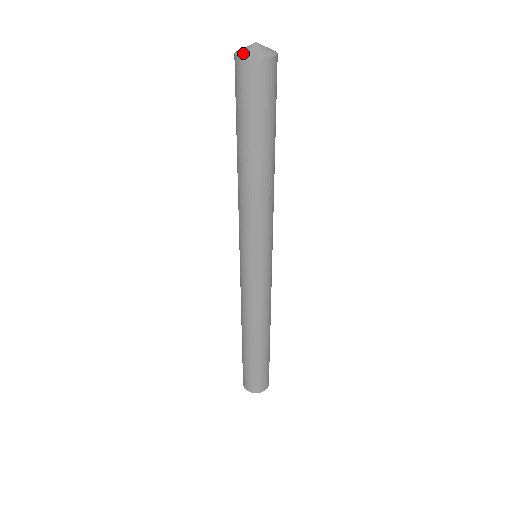
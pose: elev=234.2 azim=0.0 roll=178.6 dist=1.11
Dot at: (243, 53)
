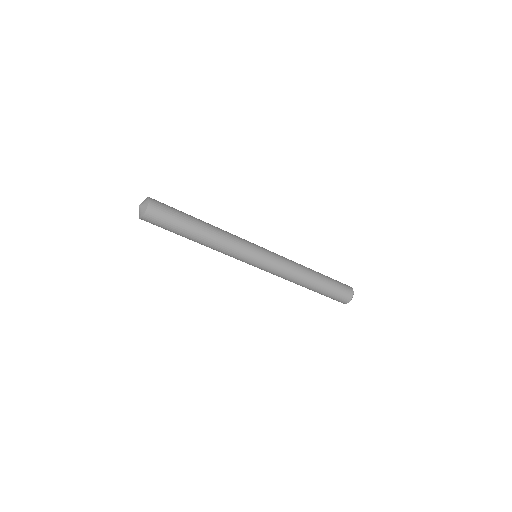
Dot at: occluded
